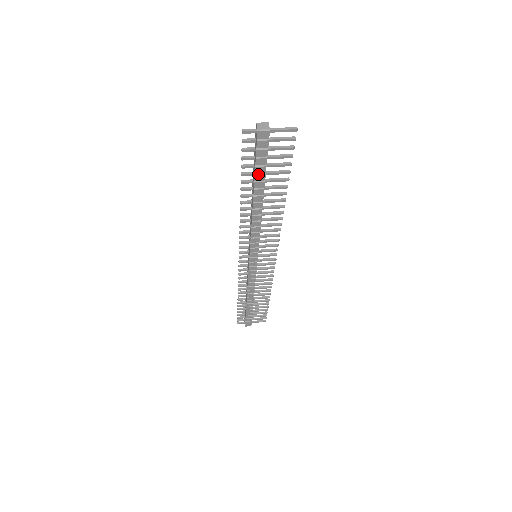
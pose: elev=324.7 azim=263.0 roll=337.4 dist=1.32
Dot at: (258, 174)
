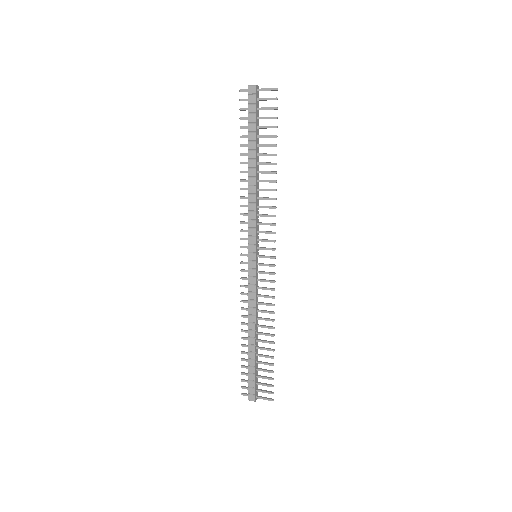
Dot at: (250, 133)
